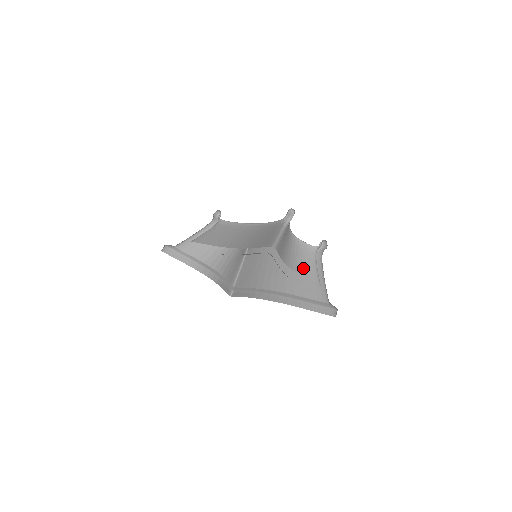
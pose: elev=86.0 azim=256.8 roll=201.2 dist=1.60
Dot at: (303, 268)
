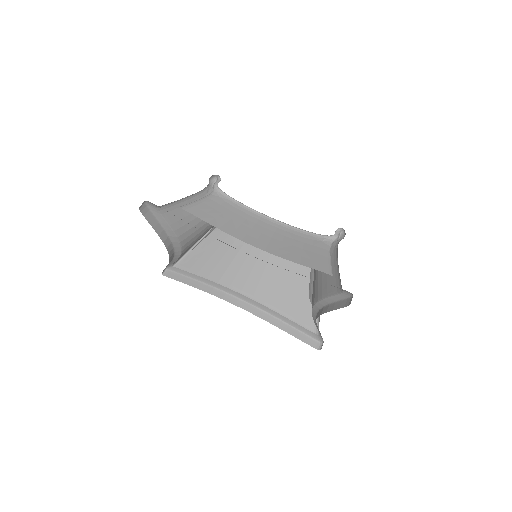
Dot at: (311, 291)
